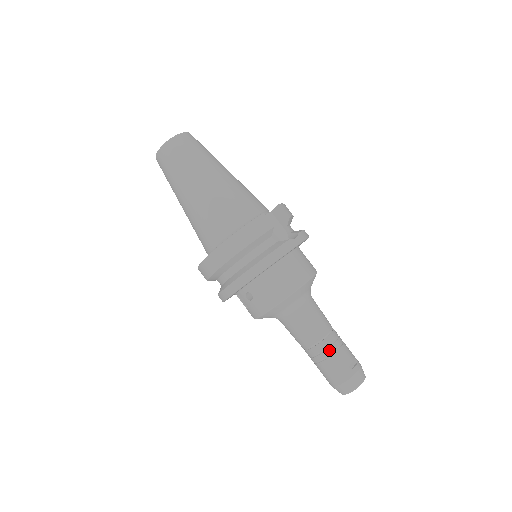
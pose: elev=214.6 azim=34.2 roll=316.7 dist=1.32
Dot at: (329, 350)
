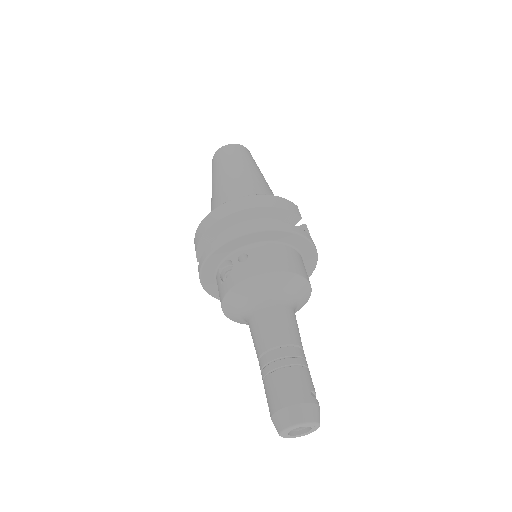
Dot at: (296, 359)
